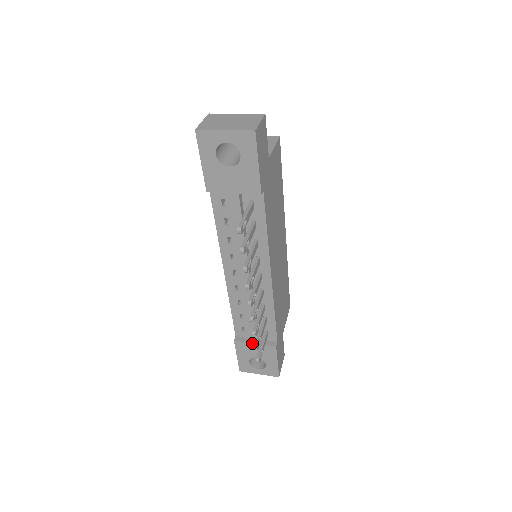
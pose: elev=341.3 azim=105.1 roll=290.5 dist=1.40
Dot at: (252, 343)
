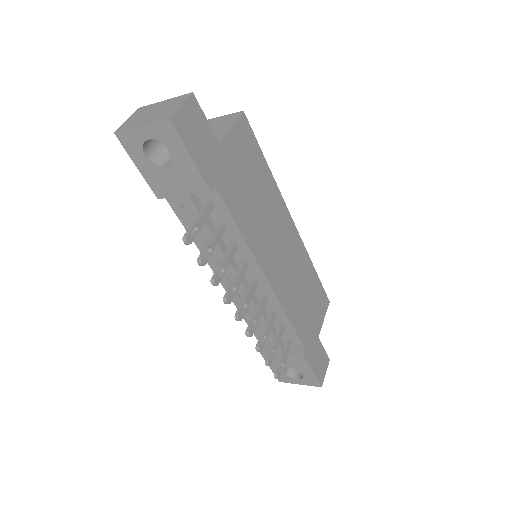
Dot at: (278, 353)
